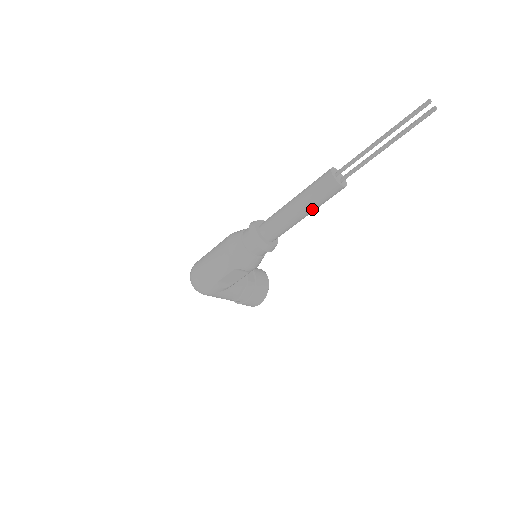
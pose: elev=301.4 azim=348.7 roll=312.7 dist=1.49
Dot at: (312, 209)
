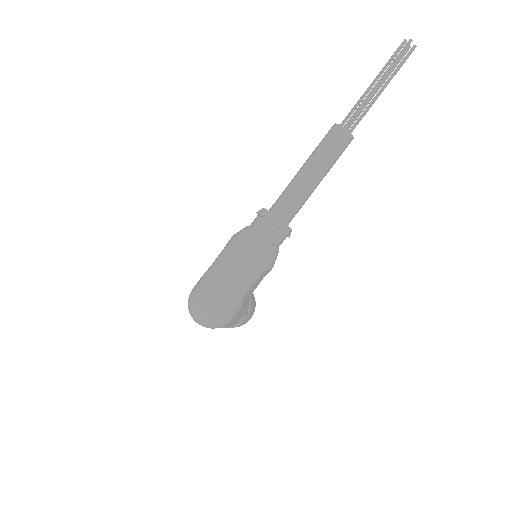
Dot at: (327, 172)
